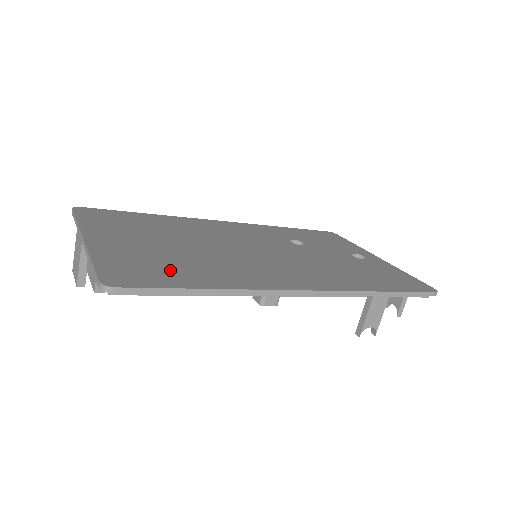
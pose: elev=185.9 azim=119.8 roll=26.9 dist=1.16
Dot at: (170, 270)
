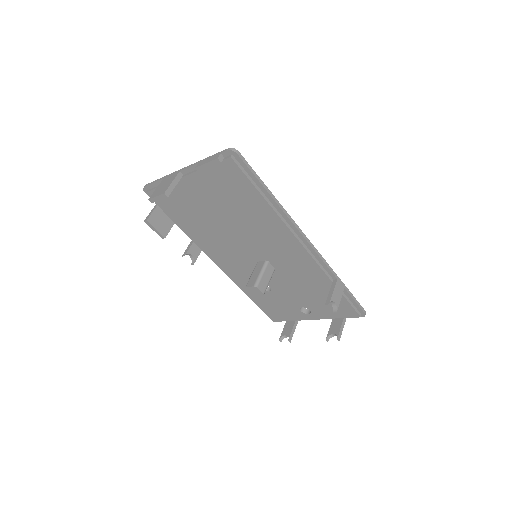
Dot at: occluded
